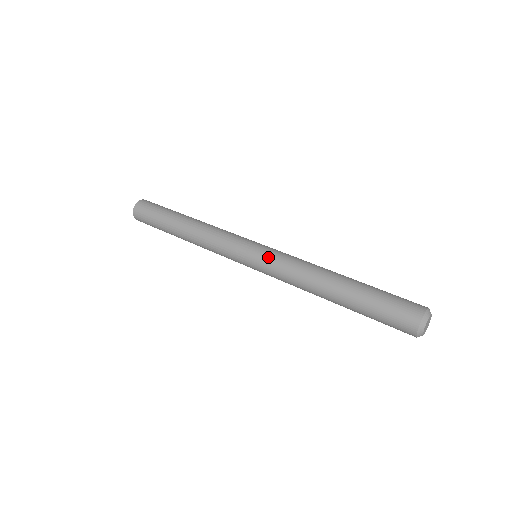
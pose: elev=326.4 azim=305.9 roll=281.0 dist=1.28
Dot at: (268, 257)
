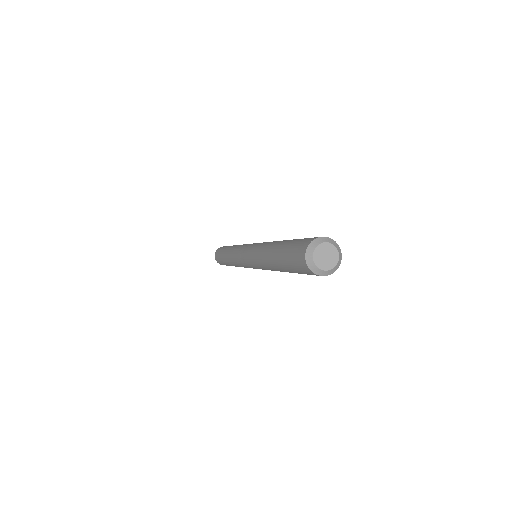
Dot at: (248, 254)
